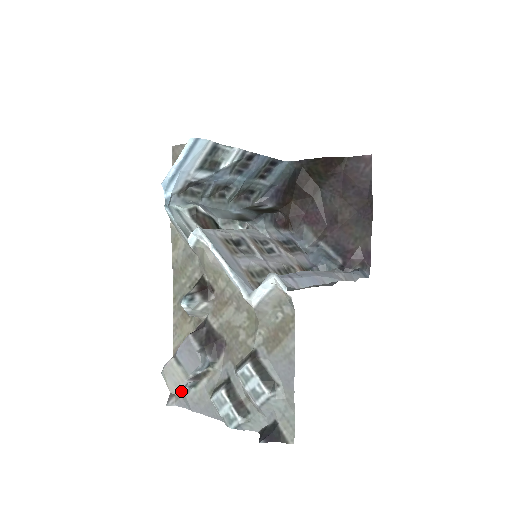
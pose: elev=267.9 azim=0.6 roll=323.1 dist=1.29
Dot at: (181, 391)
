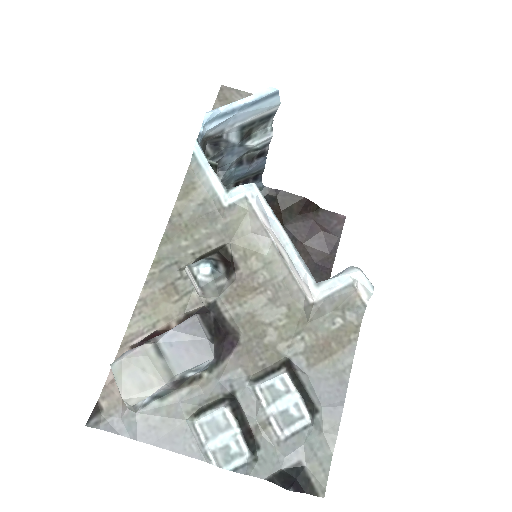
Dot at: (139, 401)
